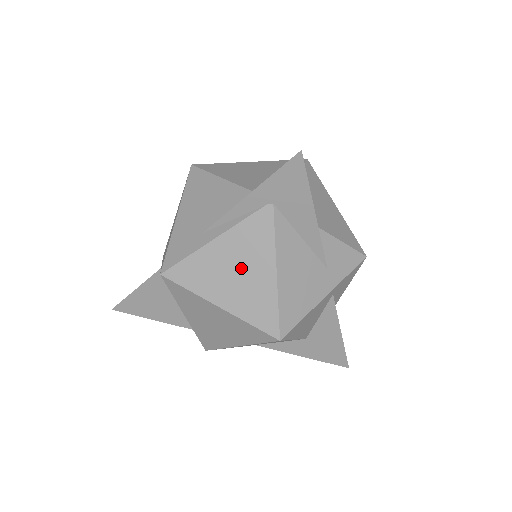
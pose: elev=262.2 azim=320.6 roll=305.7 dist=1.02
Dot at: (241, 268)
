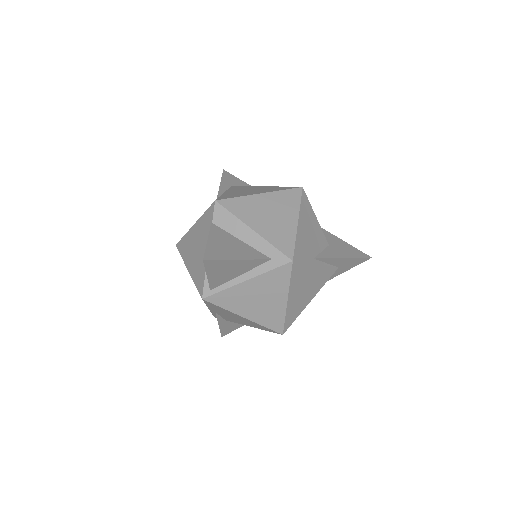
Dot at: (249, 190)
